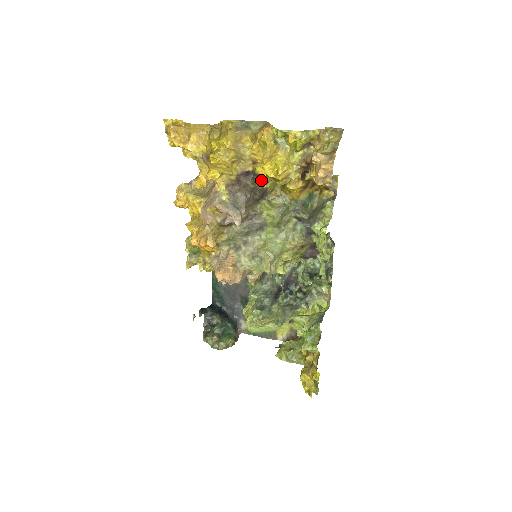
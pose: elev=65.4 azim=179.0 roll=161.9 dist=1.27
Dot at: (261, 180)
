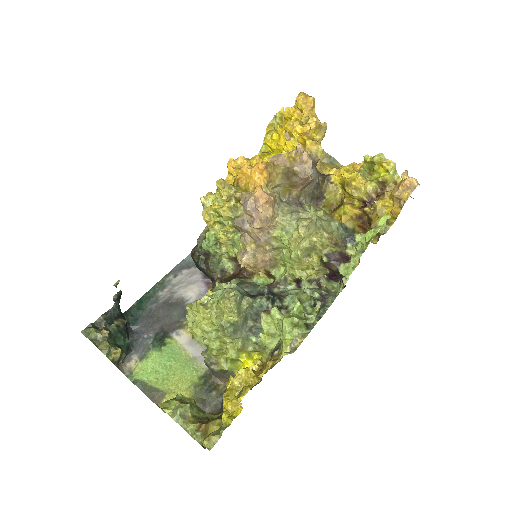
Dot at: (329, 184)
